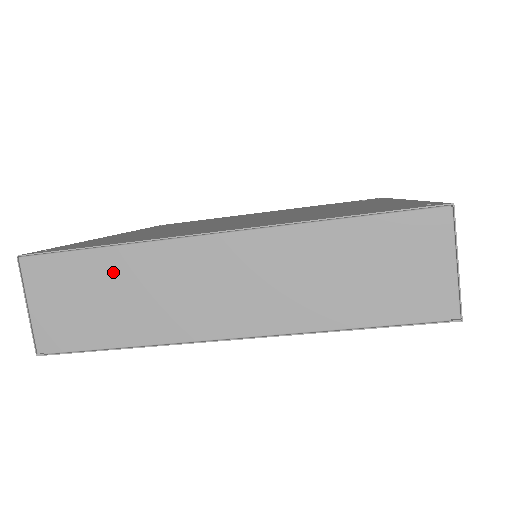
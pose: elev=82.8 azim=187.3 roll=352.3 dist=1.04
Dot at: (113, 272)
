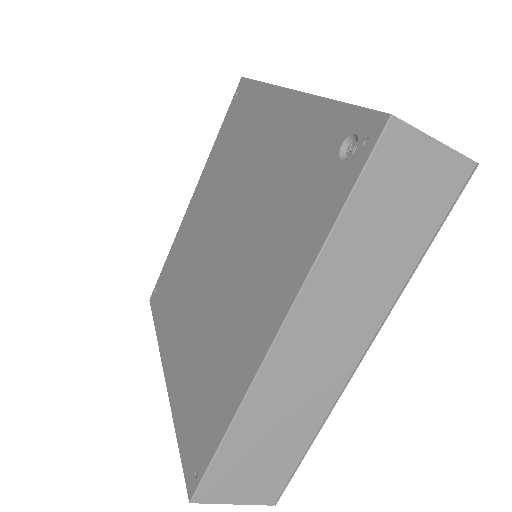
Dot at: occluded
